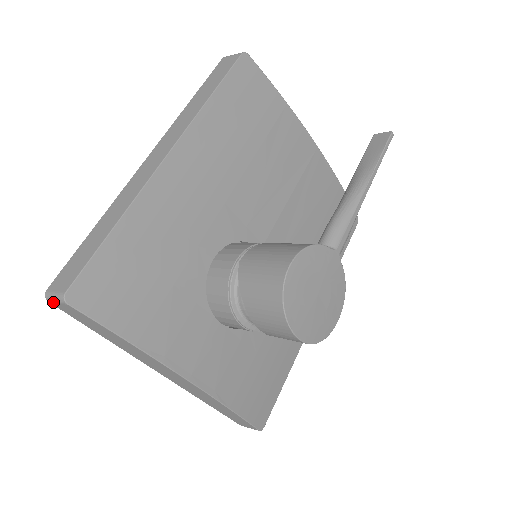
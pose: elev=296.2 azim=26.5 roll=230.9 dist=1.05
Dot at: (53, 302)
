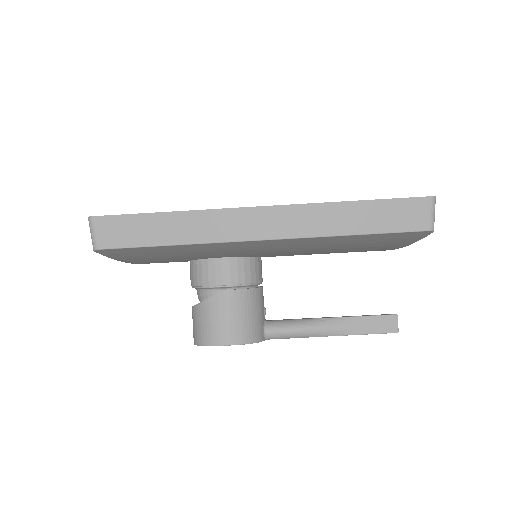
Dot at: (90, 227)
